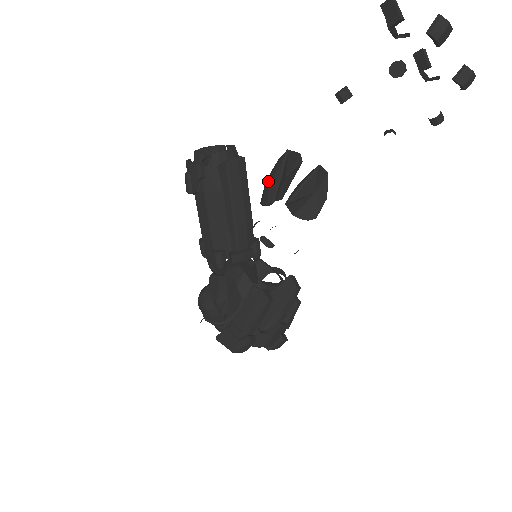
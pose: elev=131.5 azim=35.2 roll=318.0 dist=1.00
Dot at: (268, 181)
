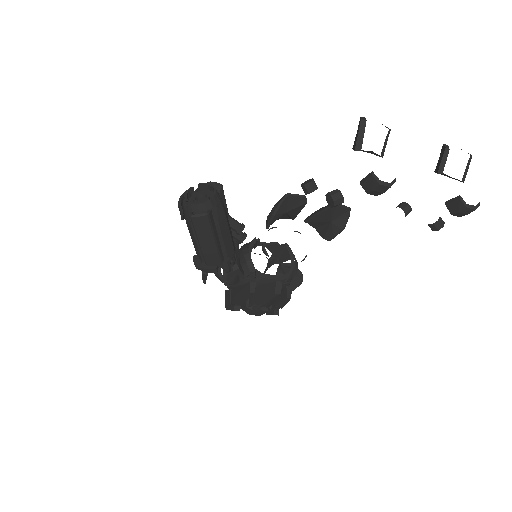
Dot at: occluded
